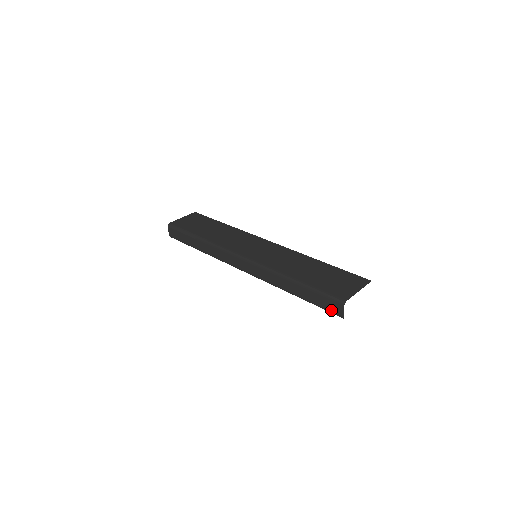
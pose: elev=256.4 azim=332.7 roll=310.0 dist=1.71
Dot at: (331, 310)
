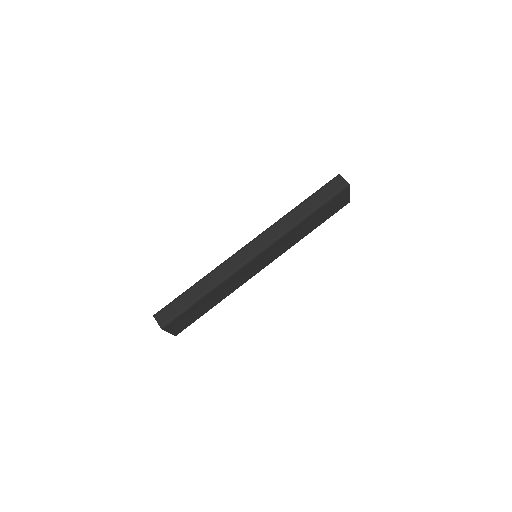
Dot at: (337, 189)
